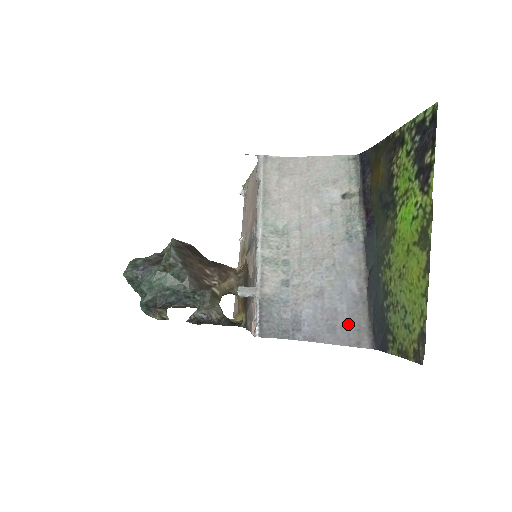
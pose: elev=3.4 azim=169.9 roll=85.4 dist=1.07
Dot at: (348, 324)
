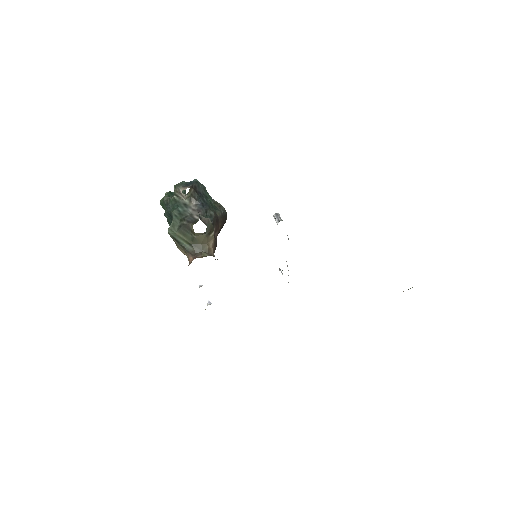
Dot at: occluded
